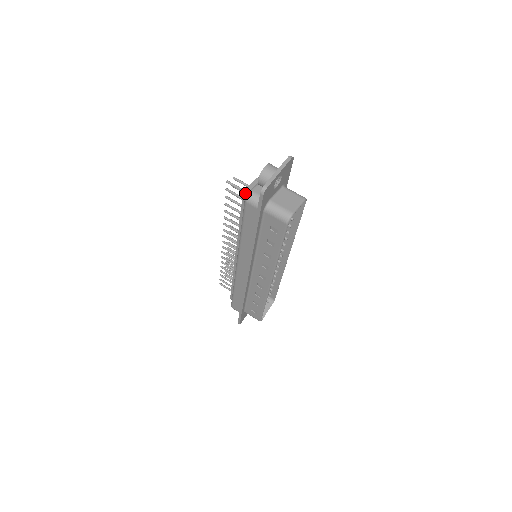
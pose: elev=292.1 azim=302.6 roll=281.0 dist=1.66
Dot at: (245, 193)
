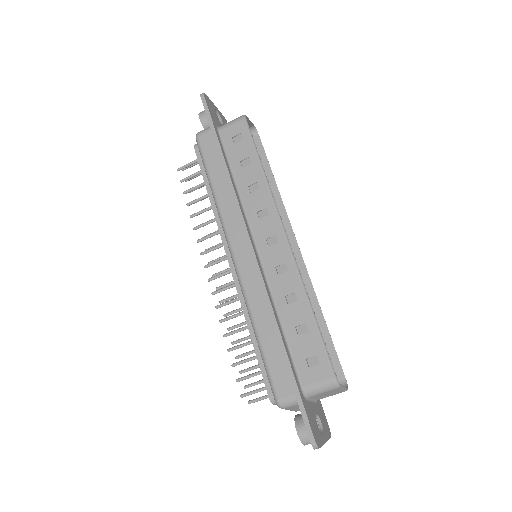
Dot at: occluded
